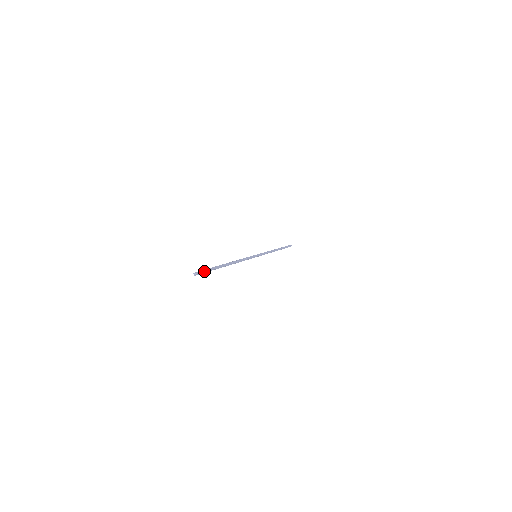
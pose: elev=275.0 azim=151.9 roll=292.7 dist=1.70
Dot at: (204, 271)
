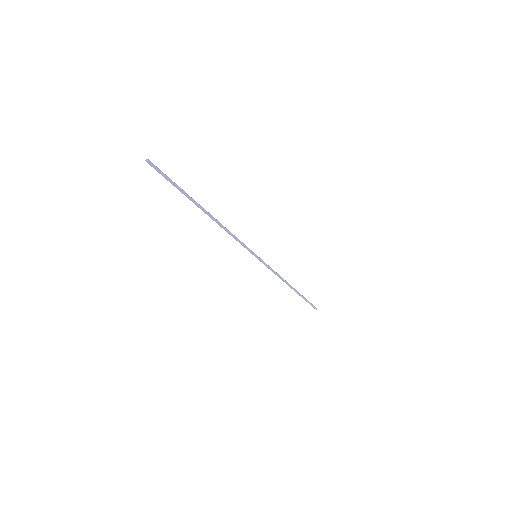
Dot at: (163, 173)
